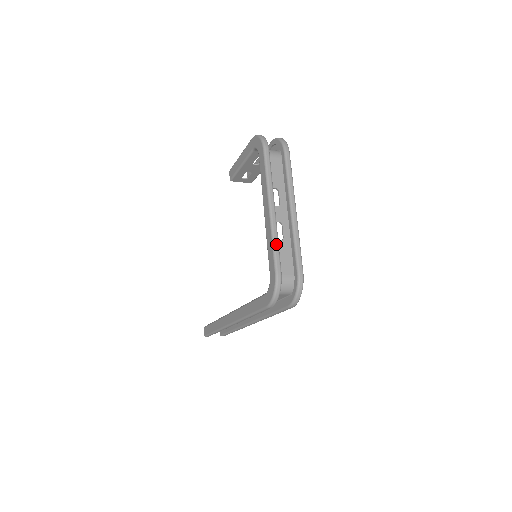
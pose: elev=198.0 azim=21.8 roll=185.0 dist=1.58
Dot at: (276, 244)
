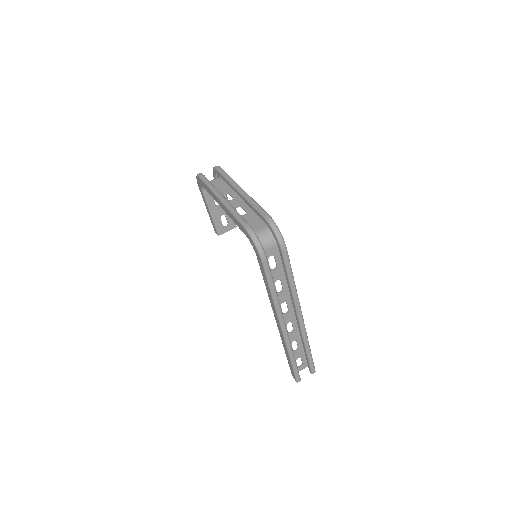
Dot at: (235, 213)
